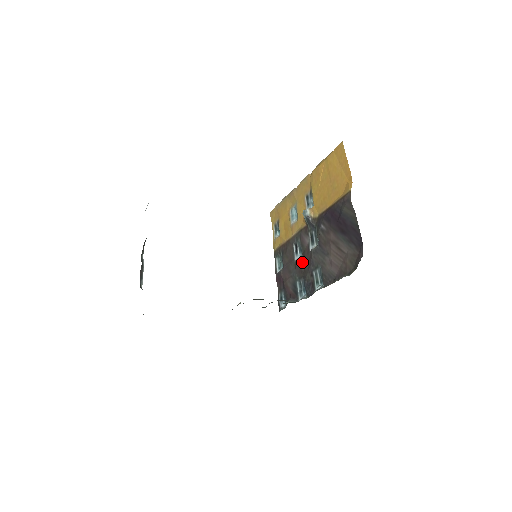
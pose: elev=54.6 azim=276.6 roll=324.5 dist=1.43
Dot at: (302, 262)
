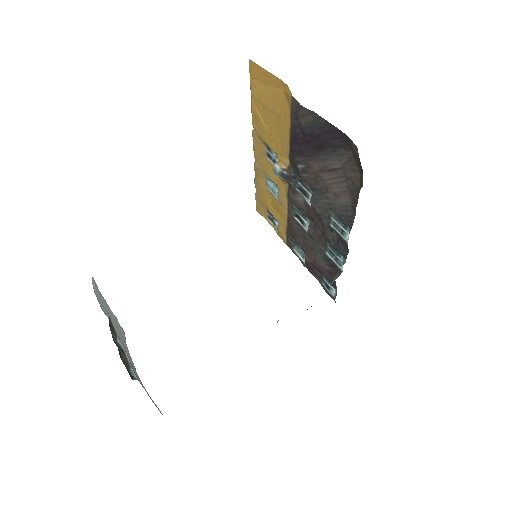
Dot at: (313, 226)
